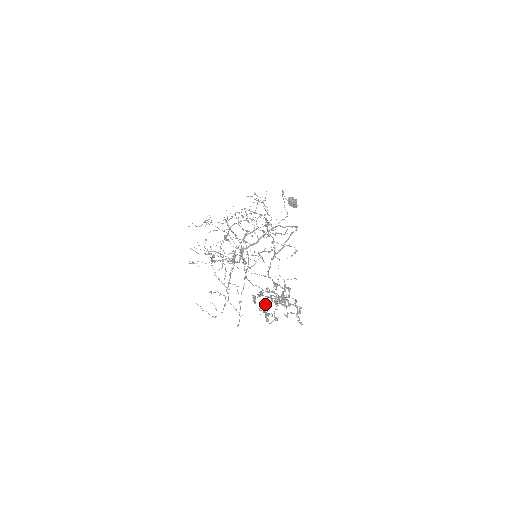
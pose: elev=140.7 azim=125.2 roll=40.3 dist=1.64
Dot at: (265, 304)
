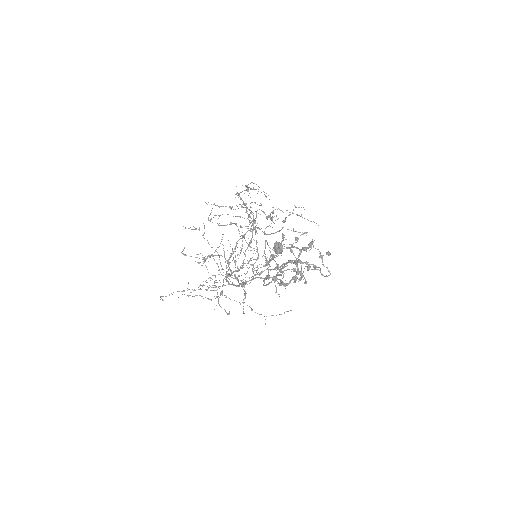
Dot at: (281, 268)
